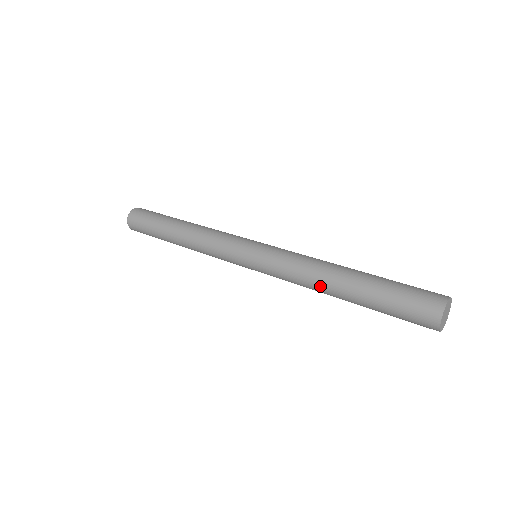
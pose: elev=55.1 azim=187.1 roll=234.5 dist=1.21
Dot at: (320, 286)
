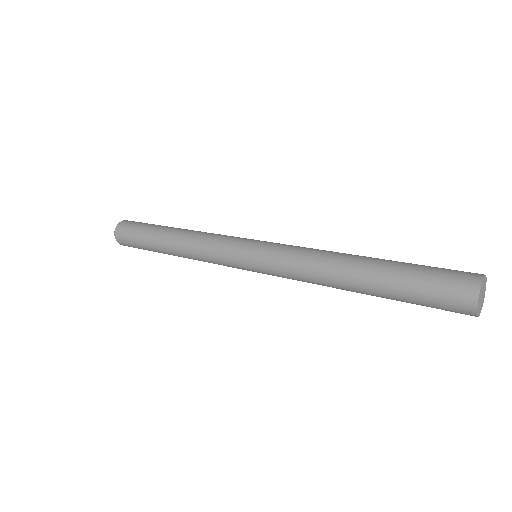
Dot at: (332, 264)
